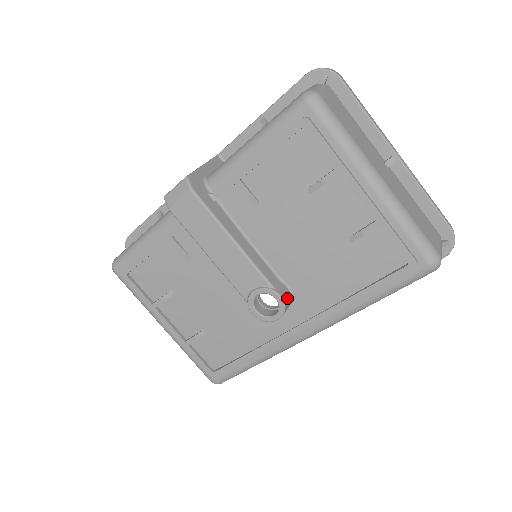
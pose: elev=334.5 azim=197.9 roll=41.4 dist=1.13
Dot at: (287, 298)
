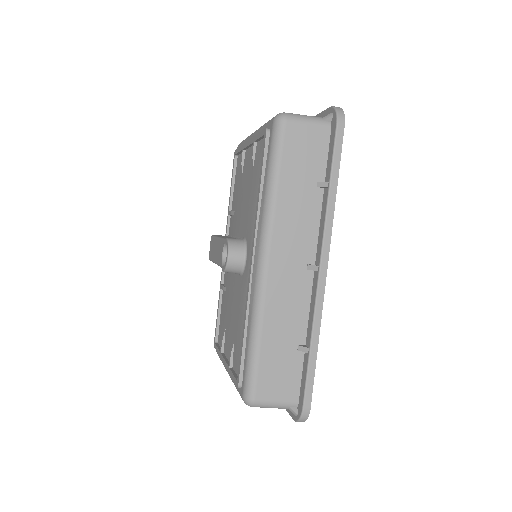
Dot at: (236, 240)
